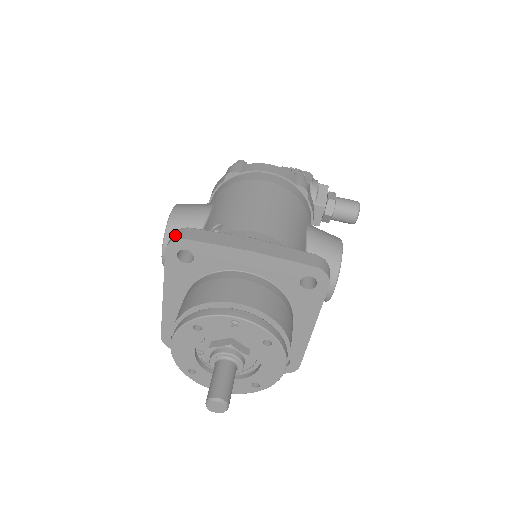
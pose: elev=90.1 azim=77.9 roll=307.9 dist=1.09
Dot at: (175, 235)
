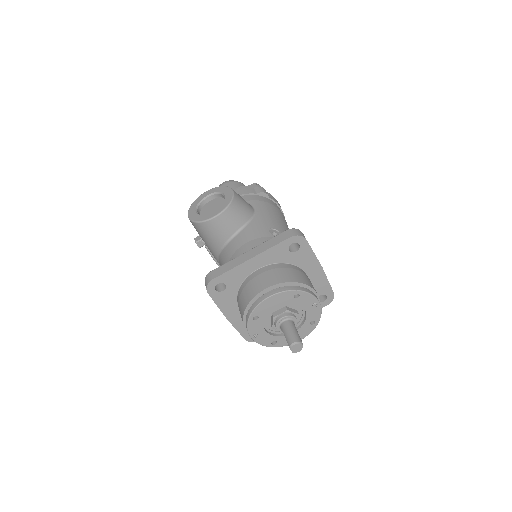
Dot at: (299, 232)
